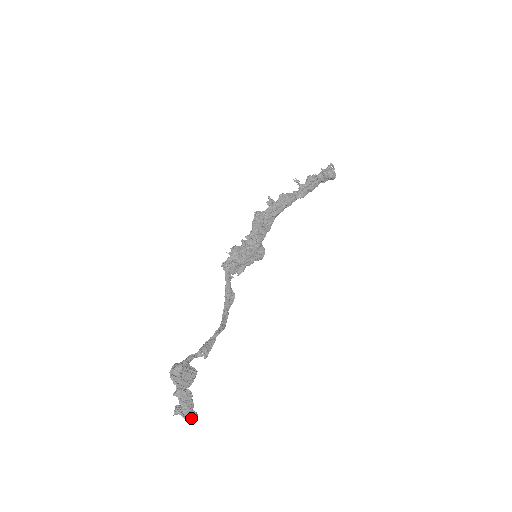
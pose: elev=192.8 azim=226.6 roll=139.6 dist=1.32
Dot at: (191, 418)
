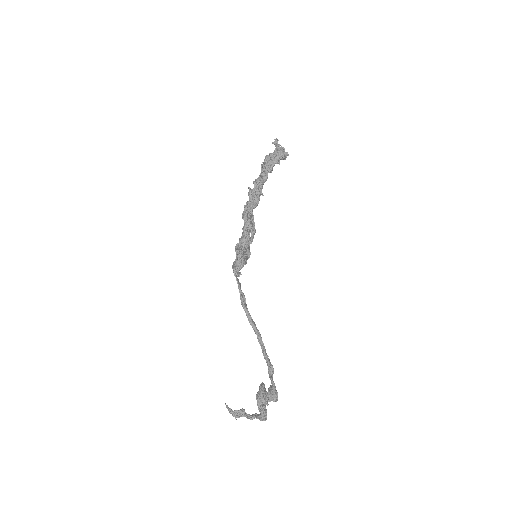
Dot at: (265, 419)
